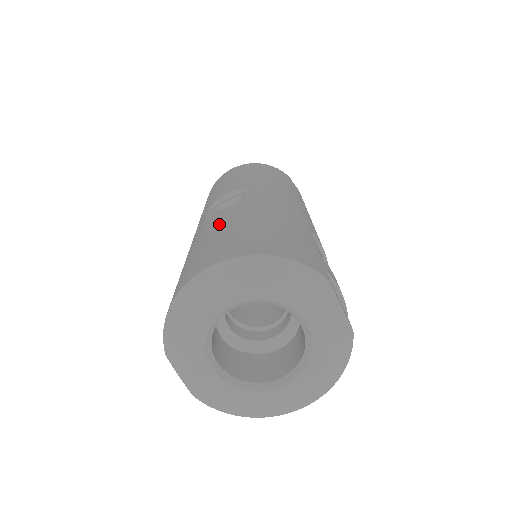
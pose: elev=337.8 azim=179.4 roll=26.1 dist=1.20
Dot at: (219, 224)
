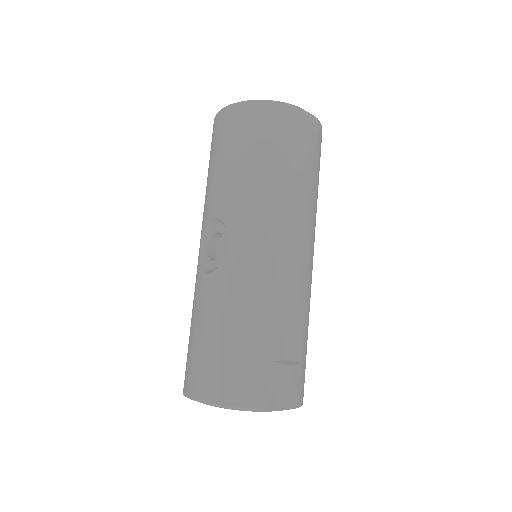
Dot at: (201, 314)
